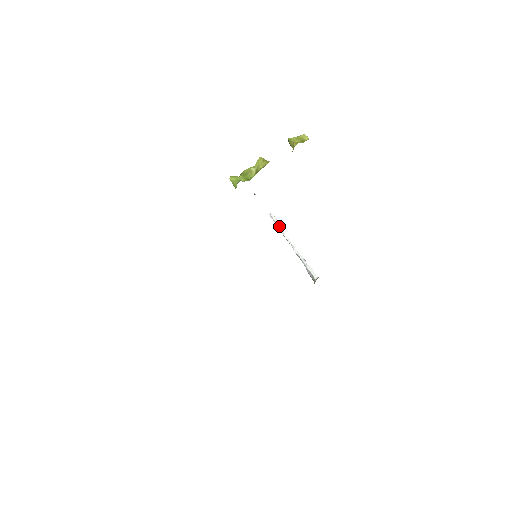
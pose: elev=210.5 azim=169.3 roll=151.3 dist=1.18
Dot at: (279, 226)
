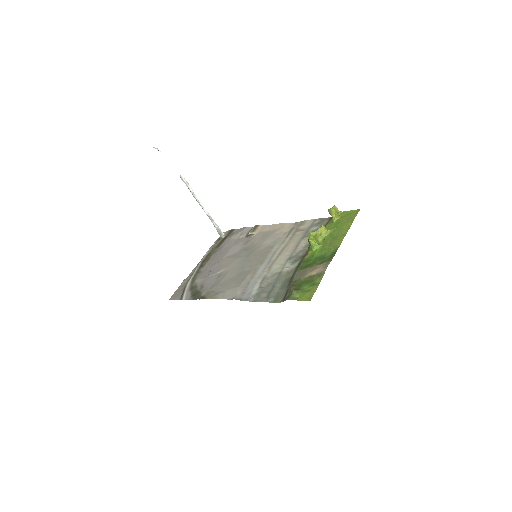
Dot at: (190, 189)
